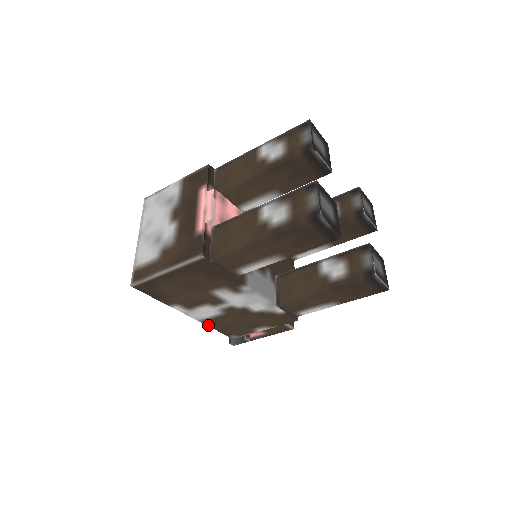
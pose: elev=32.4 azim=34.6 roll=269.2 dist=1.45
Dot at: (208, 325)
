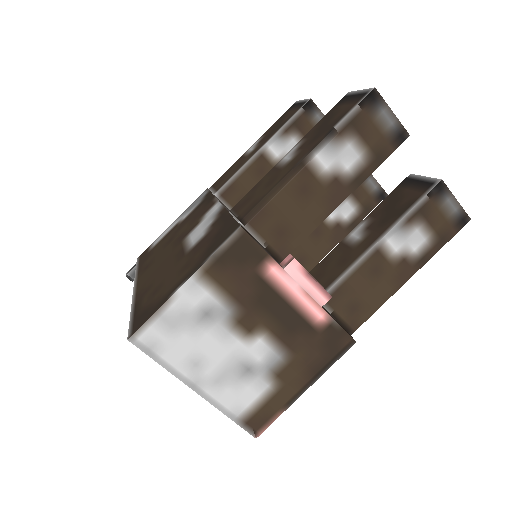
Dot at: occluded
